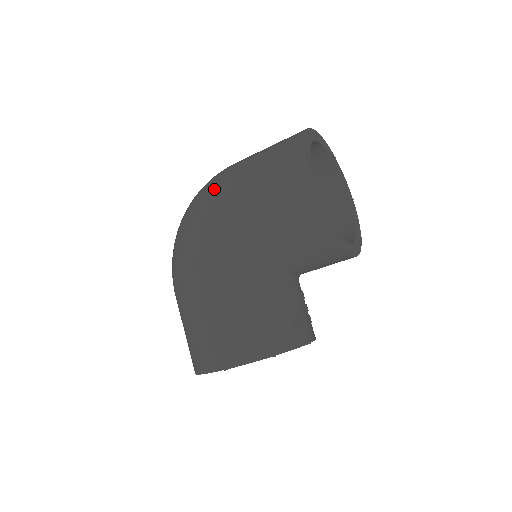
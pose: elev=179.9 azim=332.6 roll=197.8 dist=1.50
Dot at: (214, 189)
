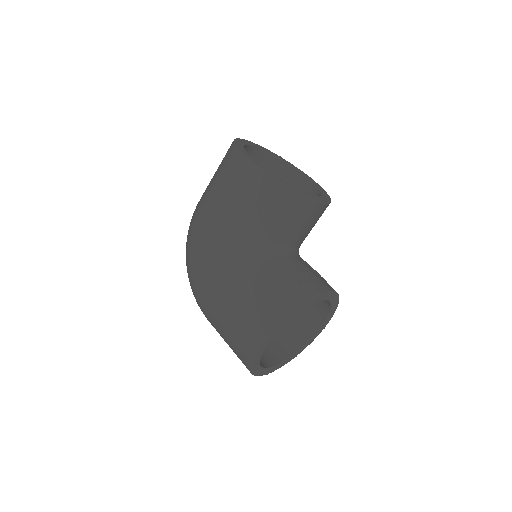
Dot at: (194, 217)
